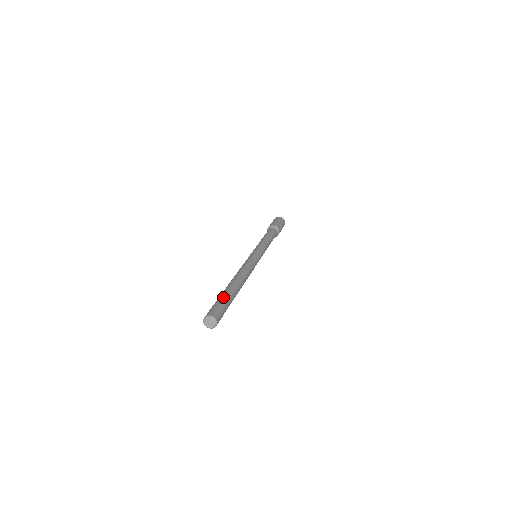
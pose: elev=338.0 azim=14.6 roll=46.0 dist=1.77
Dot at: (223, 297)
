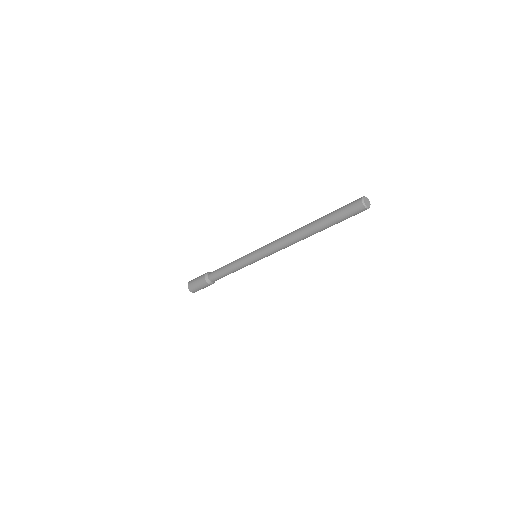
Dot at: (334, 211)
